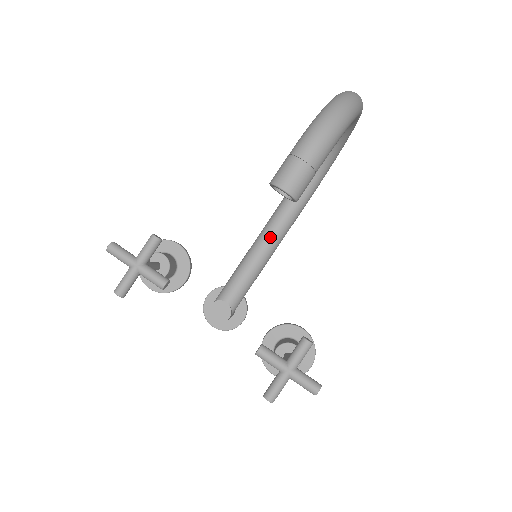
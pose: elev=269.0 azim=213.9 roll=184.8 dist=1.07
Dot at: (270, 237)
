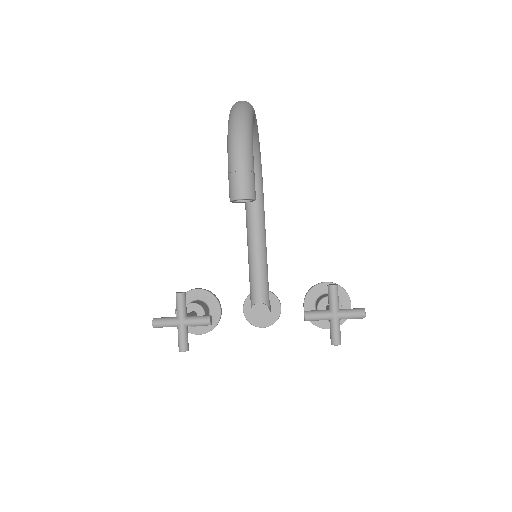
Dot at: (256, 236)
